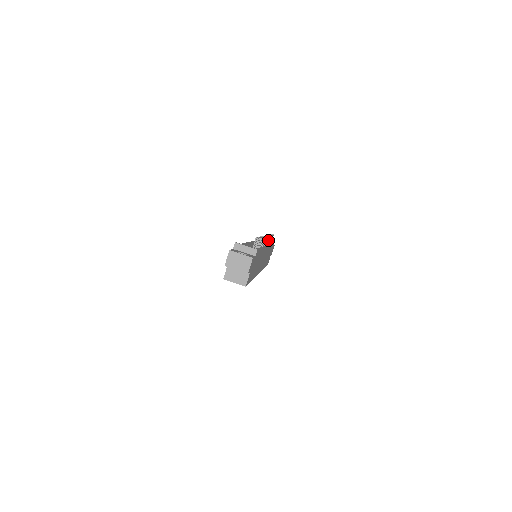
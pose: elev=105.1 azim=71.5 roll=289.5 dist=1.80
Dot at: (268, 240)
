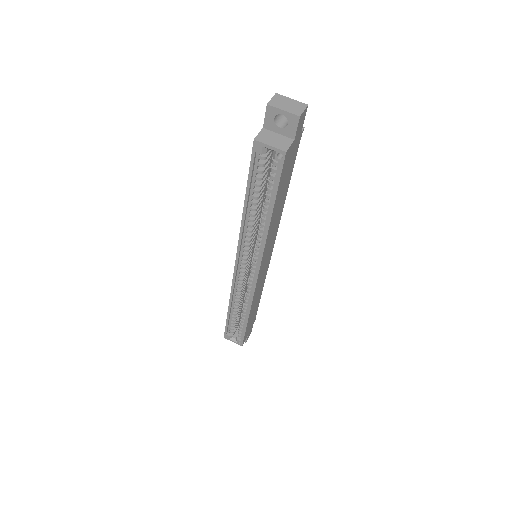
Dot at: occluded
